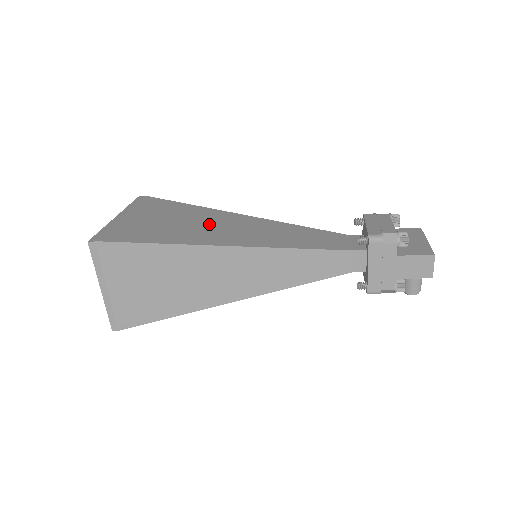
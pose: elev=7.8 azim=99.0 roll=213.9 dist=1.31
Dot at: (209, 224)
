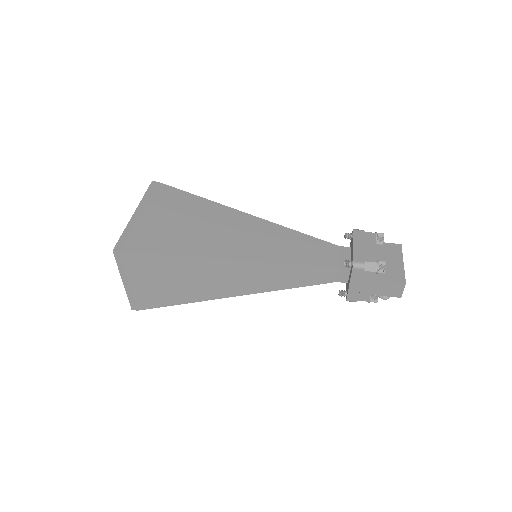
Dot at: (217, 228)
